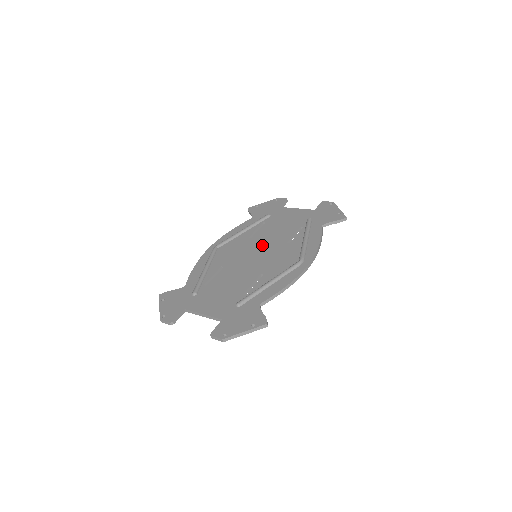
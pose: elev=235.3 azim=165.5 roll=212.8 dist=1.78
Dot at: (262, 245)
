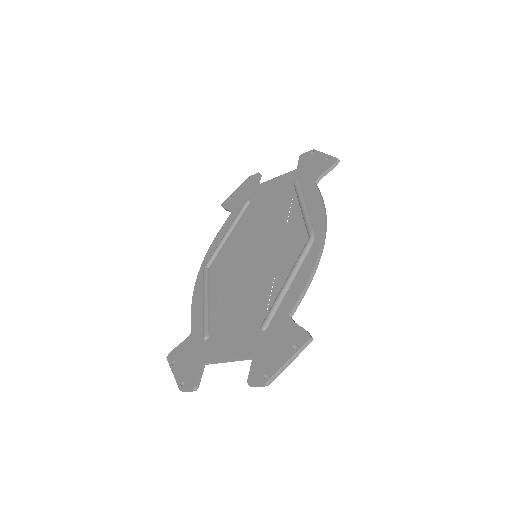
Dot at: (257, 240)
